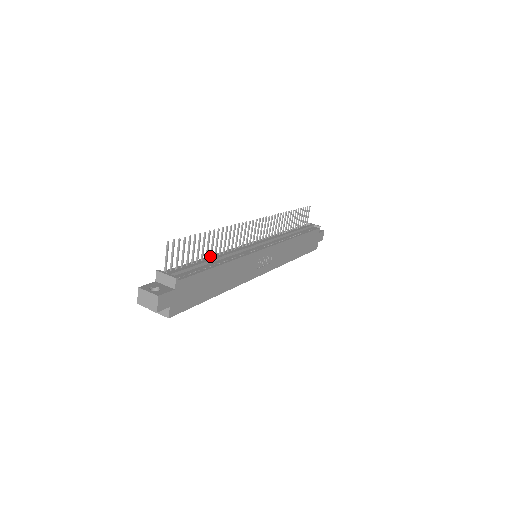
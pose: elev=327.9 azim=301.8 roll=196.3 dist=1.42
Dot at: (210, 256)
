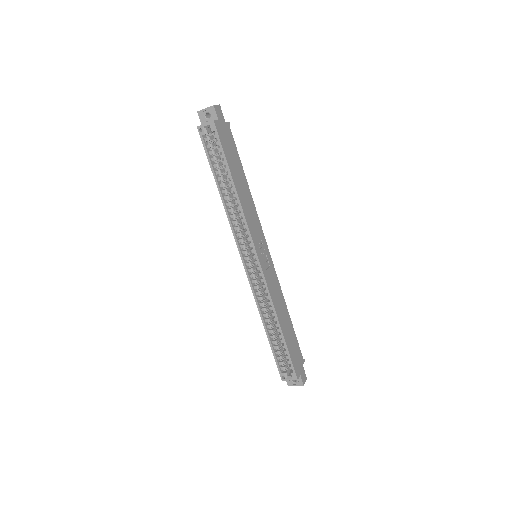
Dot at: occluded
